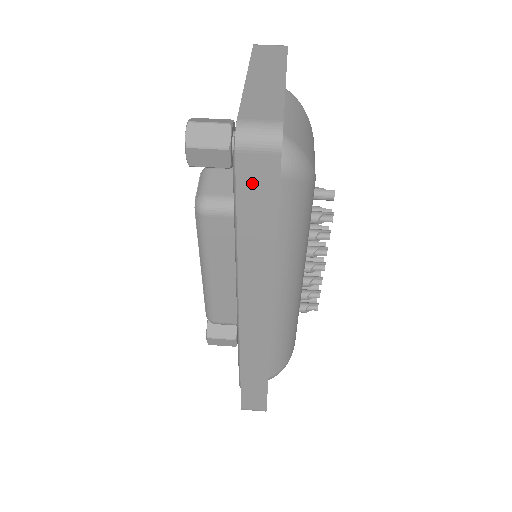
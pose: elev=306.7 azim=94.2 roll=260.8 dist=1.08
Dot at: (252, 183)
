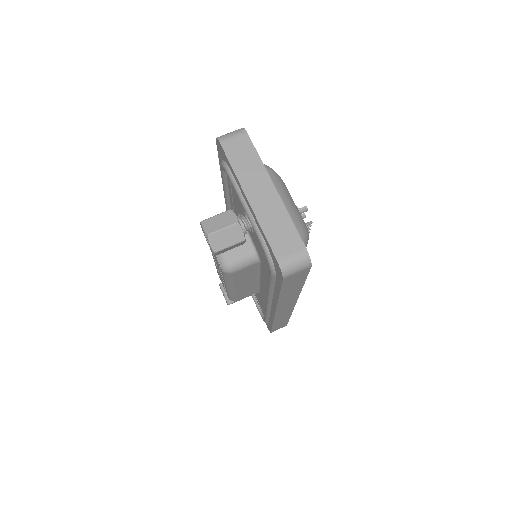
Dot at: (291, 281)
